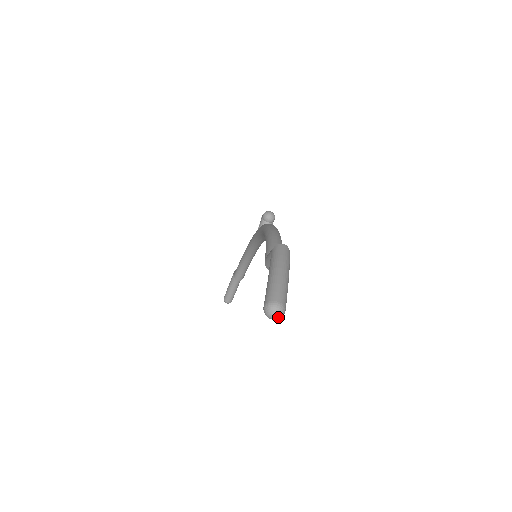
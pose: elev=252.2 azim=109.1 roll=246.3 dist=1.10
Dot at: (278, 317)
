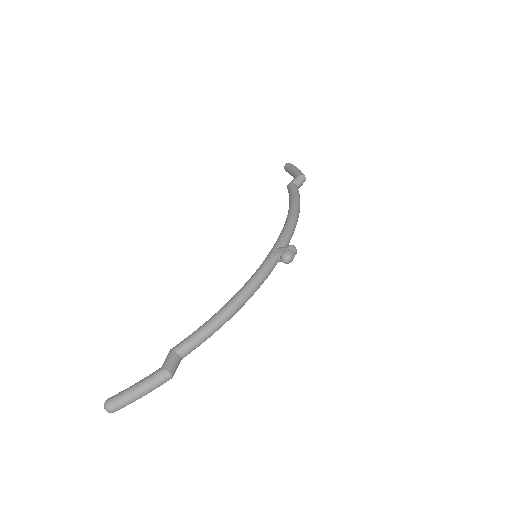
Dot at: (108, 410)
